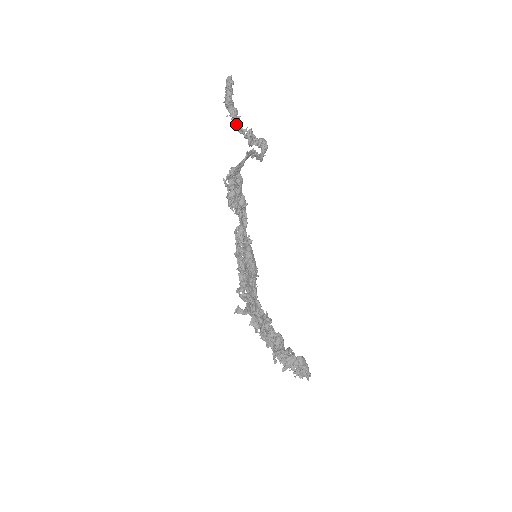
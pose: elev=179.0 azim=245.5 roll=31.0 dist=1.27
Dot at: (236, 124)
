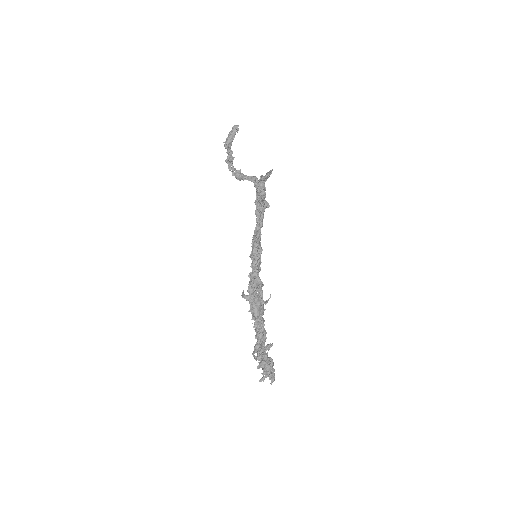
Dot at: (230, 162)
